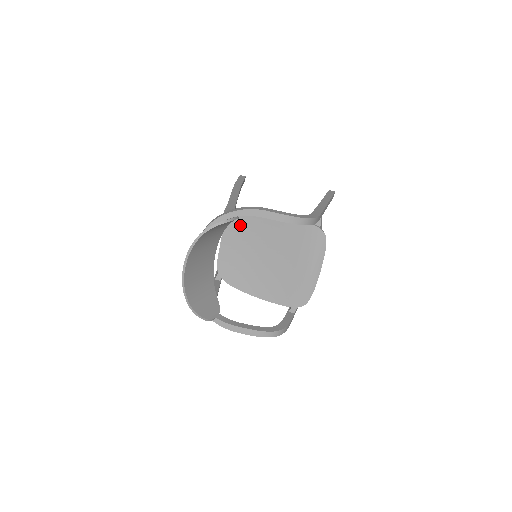
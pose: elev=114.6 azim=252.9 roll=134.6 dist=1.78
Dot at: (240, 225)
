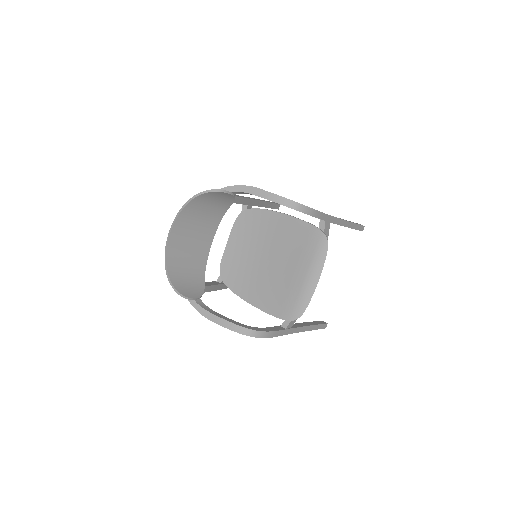
Dot at: (248, 225)
